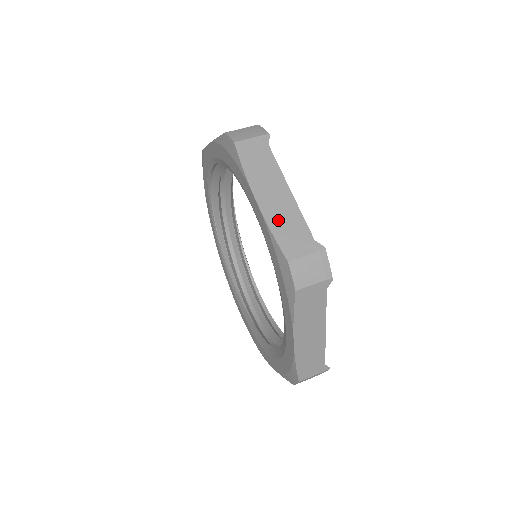
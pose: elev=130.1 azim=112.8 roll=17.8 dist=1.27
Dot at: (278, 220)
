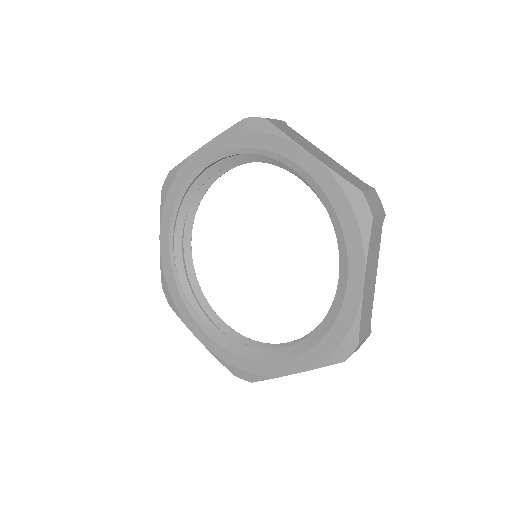
Dot at: (334, 167)
